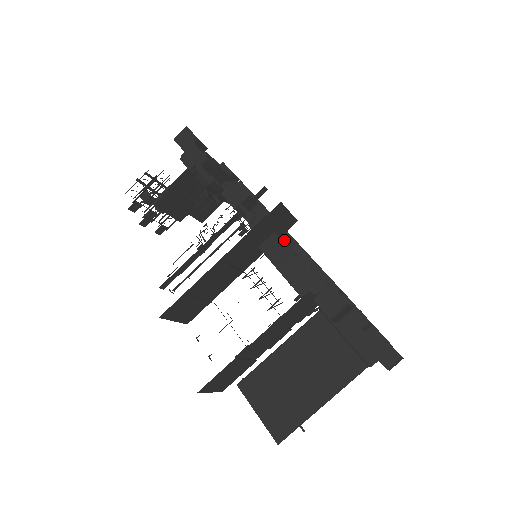
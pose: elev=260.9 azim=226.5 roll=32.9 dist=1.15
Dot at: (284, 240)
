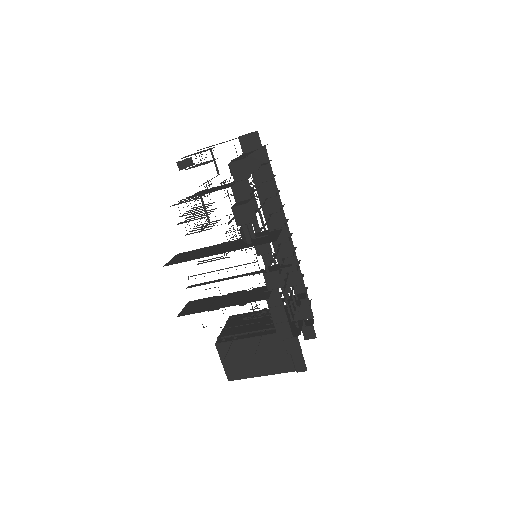
Dot at: occluded
